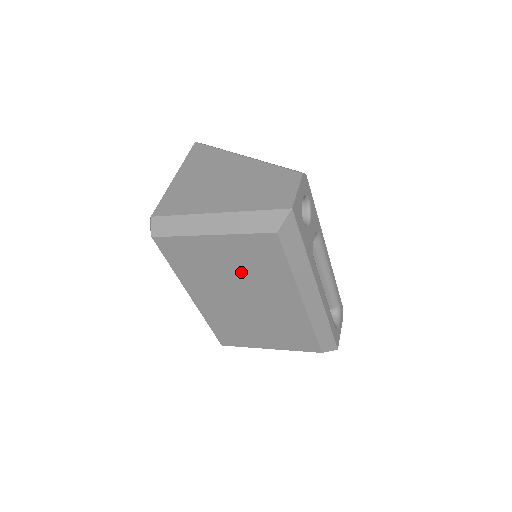
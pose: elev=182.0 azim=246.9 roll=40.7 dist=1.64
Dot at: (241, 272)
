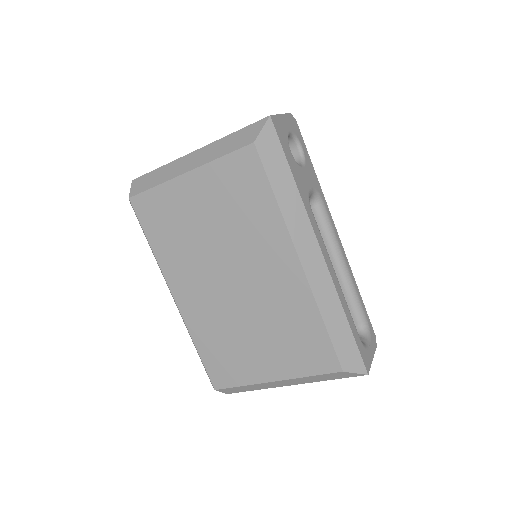
Dot at: (223, 228)
